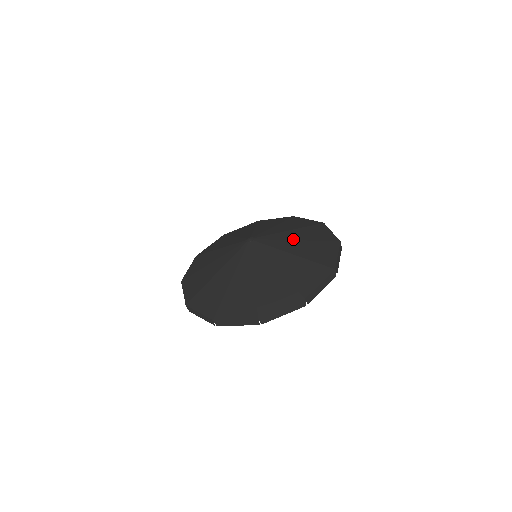
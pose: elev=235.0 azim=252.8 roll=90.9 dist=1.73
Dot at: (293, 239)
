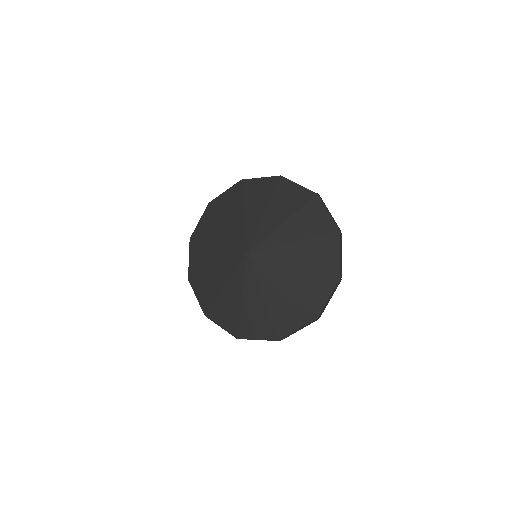
Dot at: (280, 223)
